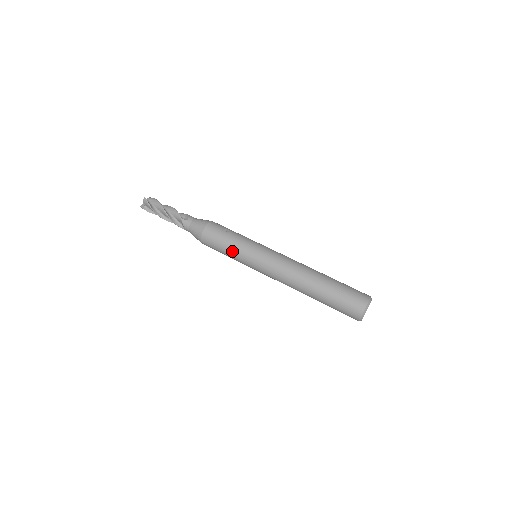
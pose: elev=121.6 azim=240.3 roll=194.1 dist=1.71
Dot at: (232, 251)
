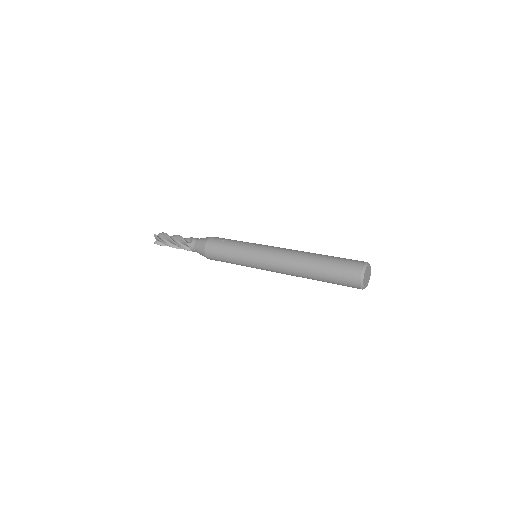
Dot at: (232, 258)
